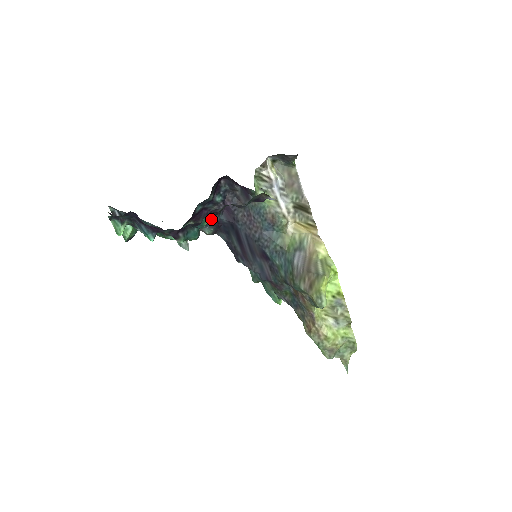
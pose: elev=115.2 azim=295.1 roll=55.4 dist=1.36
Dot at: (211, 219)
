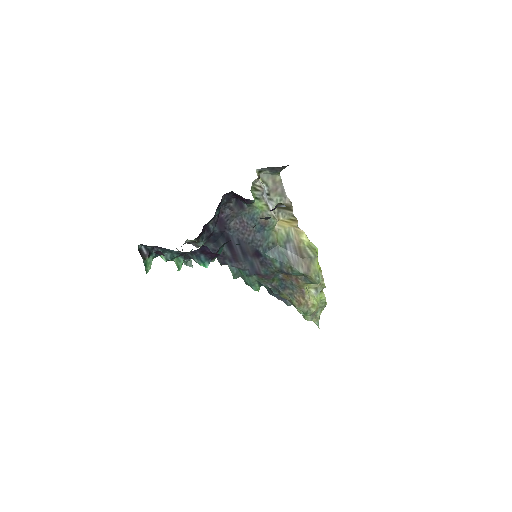
Dot at: occluded
